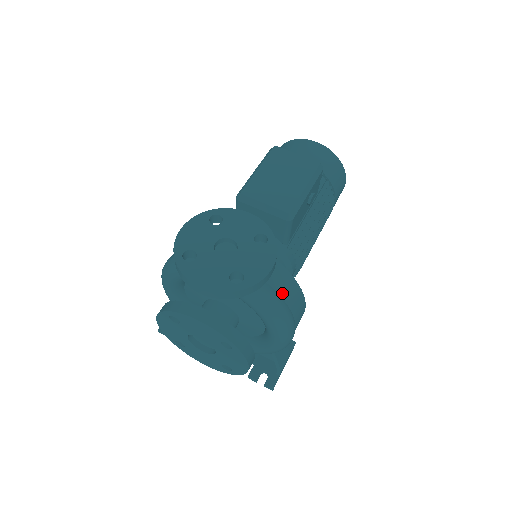
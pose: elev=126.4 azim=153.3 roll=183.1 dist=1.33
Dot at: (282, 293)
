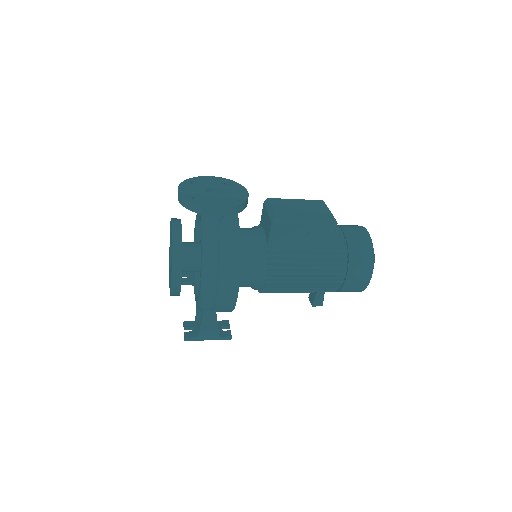
Dot at: (223, 247)
